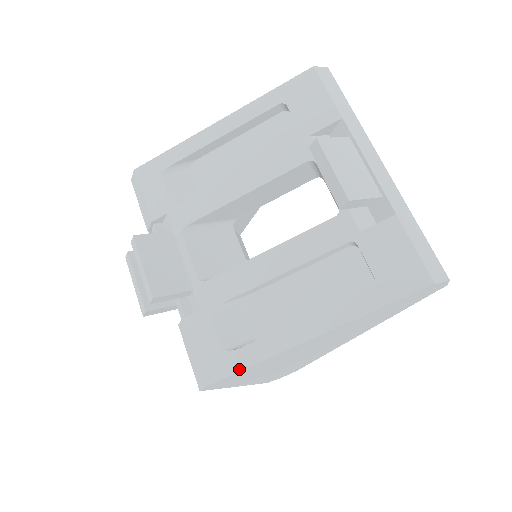
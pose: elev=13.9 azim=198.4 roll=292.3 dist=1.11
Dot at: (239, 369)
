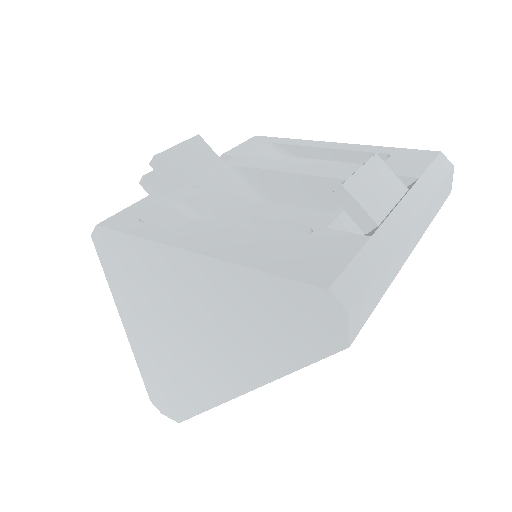
Dot at: (125, 231)
